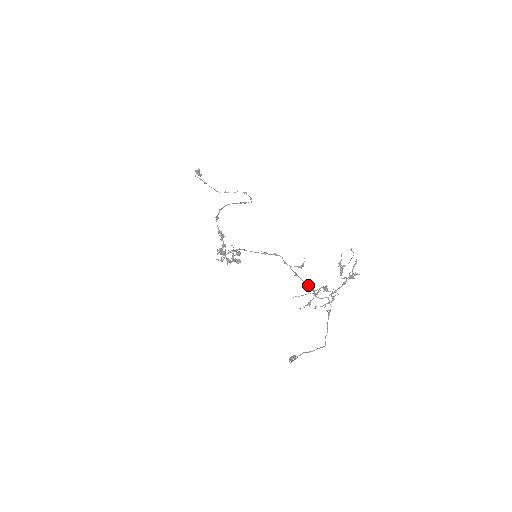
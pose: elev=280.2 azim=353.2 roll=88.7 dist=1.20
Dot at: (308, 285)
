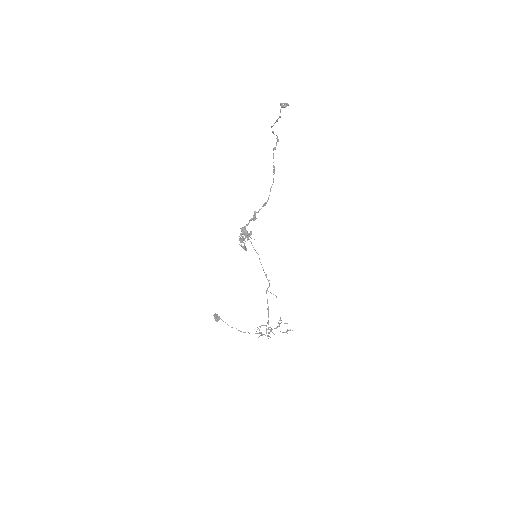
Dot at: occluded
